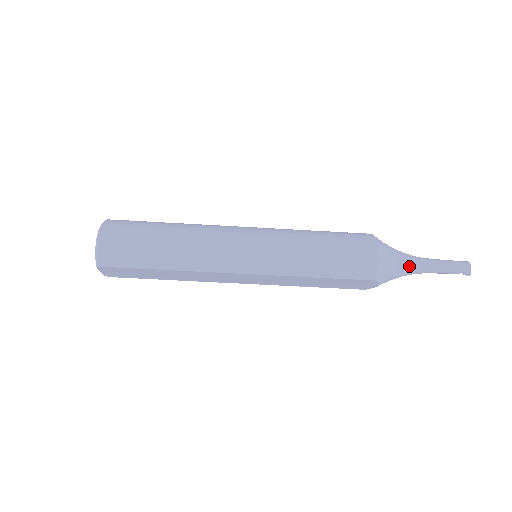
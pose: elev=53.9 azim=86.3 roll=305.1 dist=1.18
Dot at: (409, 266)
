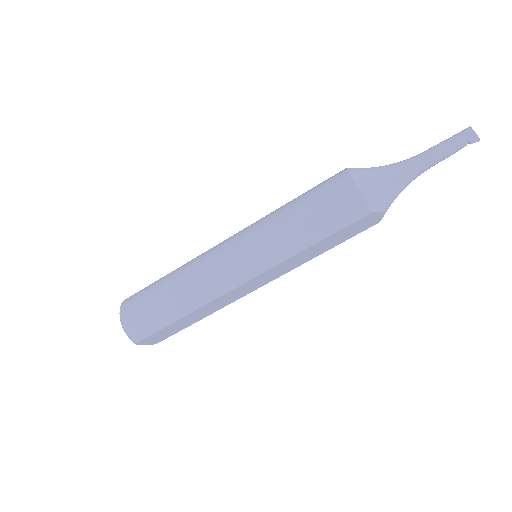
Dot at: (403, 175)
